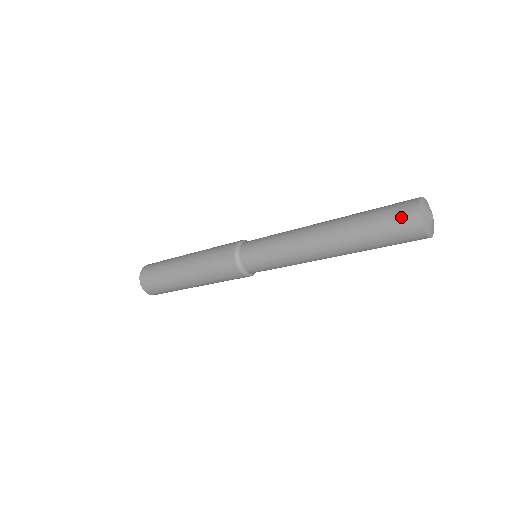
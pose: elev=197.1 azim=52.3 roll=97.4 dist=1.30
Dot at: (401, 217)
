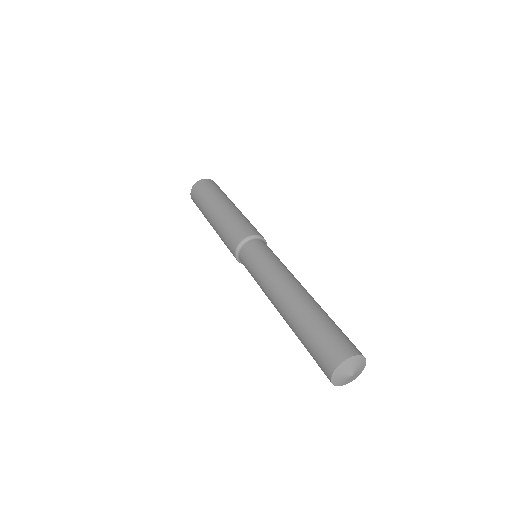
Dot at: (321, 365)
